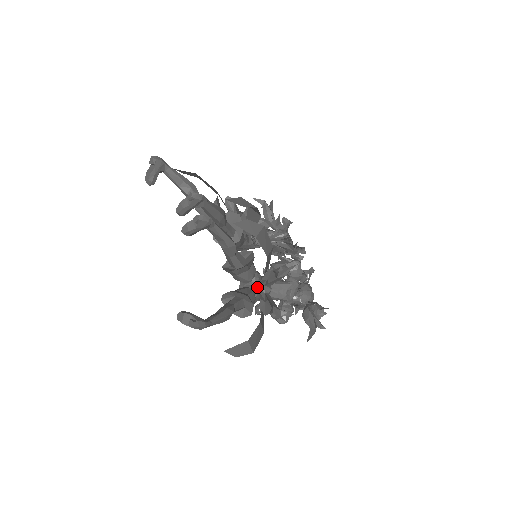
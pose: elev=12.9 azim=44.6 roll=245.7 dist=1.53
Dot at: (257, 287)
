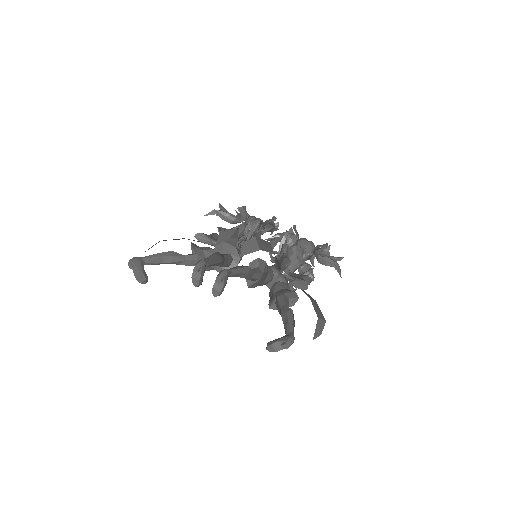
Dot at: (281, 277)
